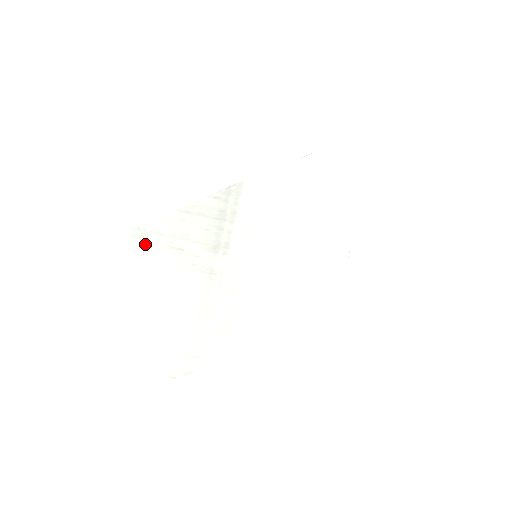
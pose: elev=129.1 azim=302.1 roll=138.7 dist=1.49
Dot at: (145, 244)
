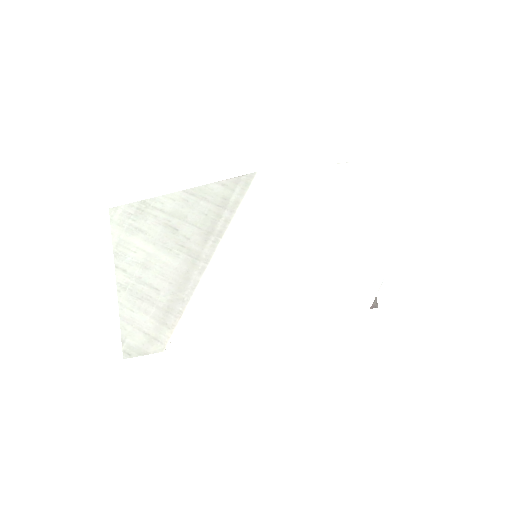
Dot at: (146, 218)
